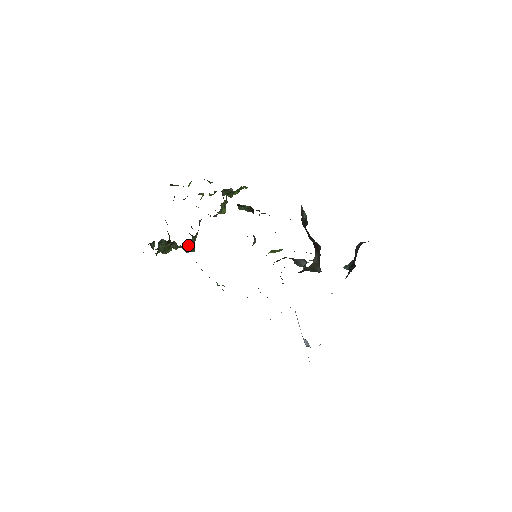
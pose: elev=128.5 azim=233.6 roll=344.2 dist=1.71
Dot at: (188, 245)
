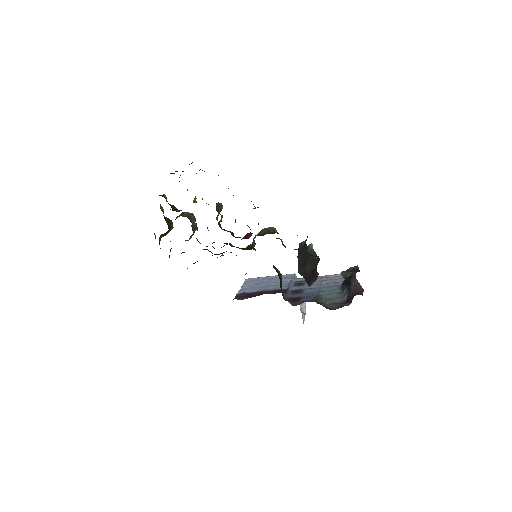
Dot at: occluded
